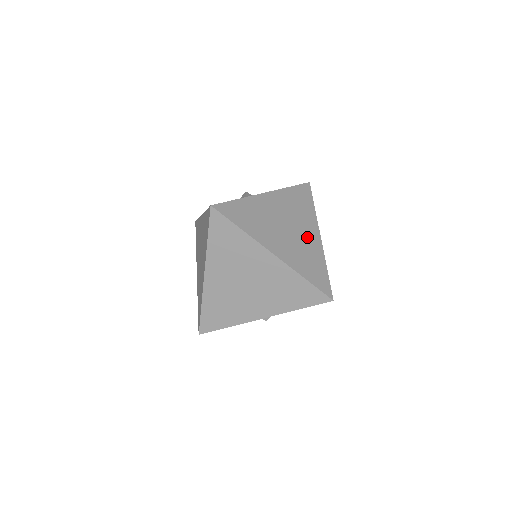
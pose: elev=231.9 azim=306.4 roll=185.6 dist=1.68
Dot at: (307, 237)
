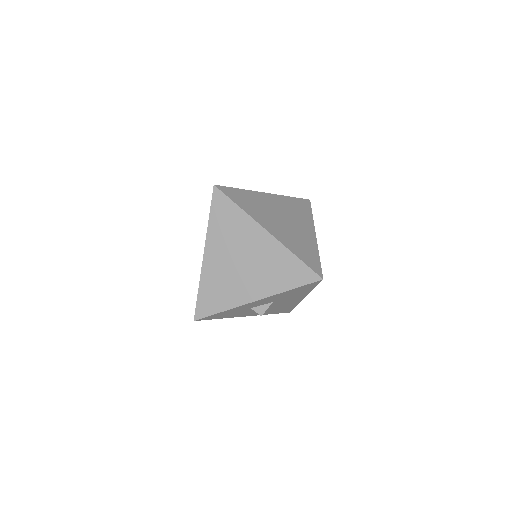
Dot at: (302, 231)
